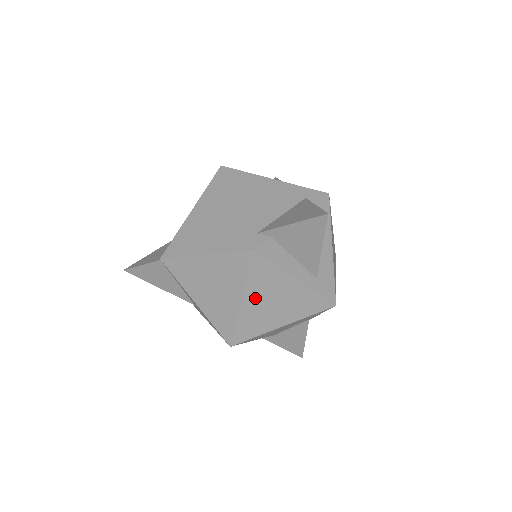
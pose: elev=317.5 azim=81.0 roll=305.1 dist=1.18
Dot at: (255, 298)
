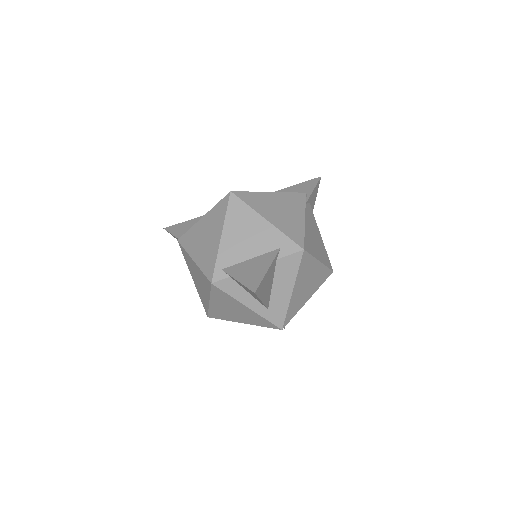
Dot at: (219, 304)
